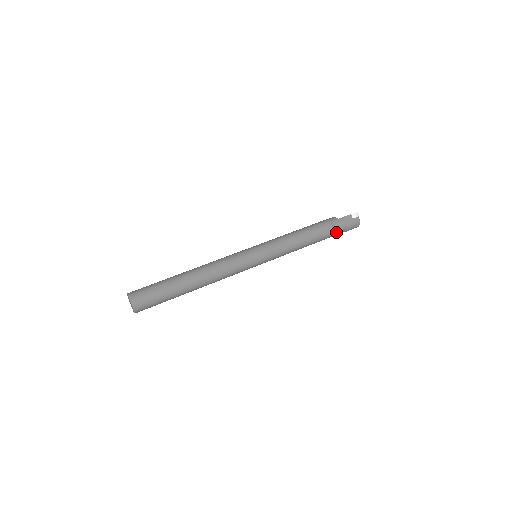
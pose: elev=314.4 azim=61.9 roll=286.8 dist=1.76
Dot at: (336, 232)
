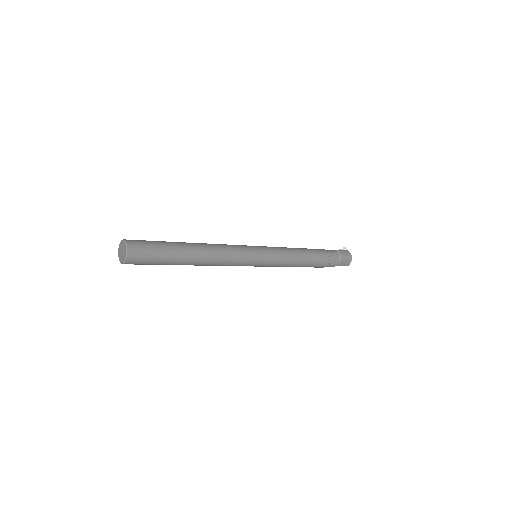
Dot at: (331, 255)
